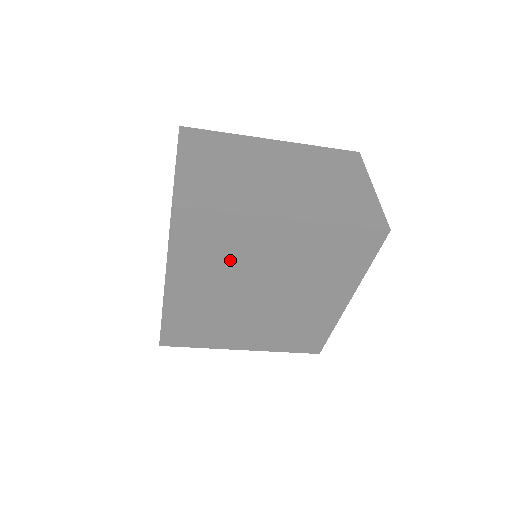
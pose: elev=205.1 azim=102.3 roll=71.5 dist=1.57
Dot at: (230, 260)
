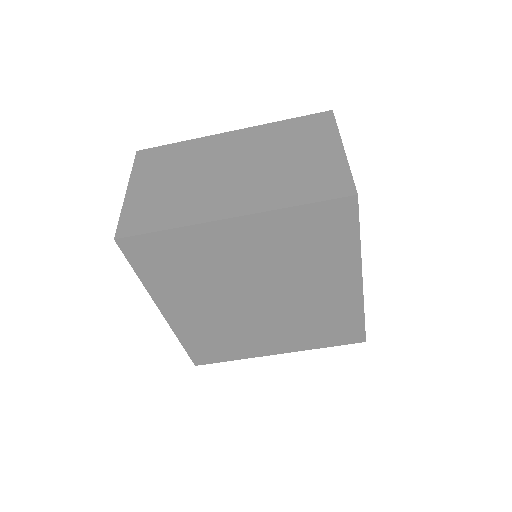
Dot at: (204, 273)
